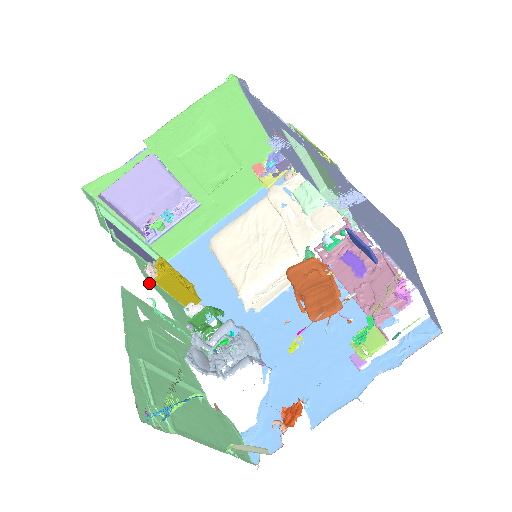
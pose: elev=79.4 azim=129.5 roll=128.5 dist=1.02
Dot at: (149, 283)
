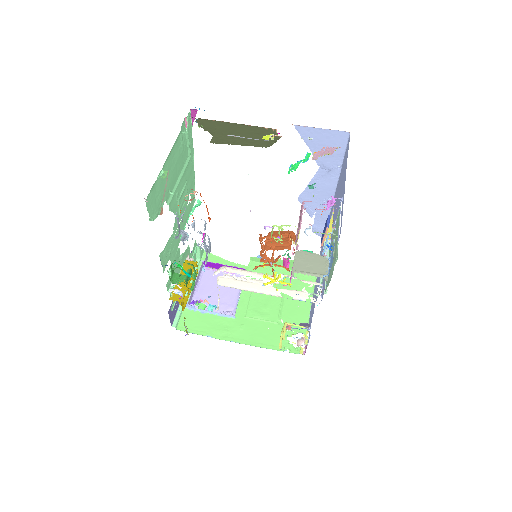
Dot at: (187, 247)
